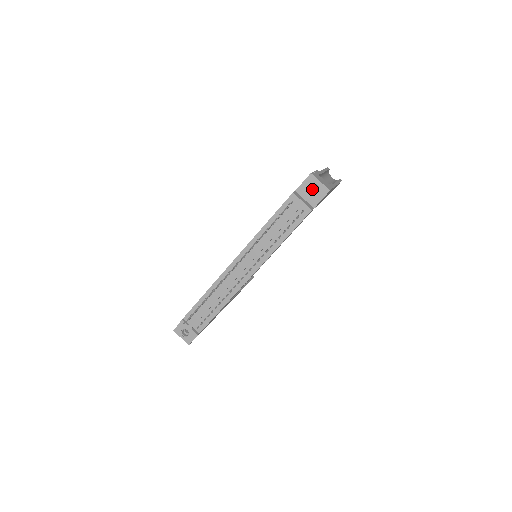
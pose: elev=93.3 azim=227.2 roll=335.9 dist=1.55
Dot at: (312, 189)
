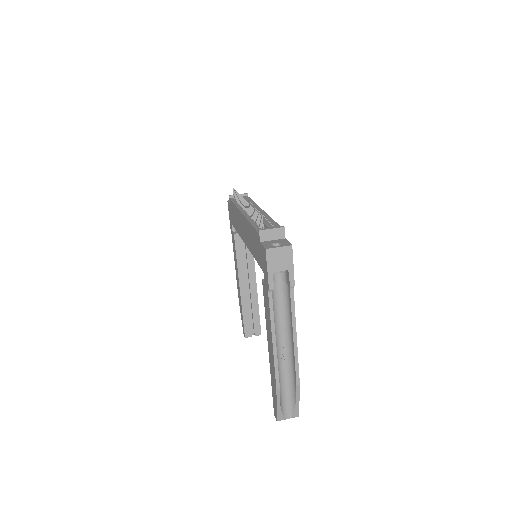
Dot at: occluded
